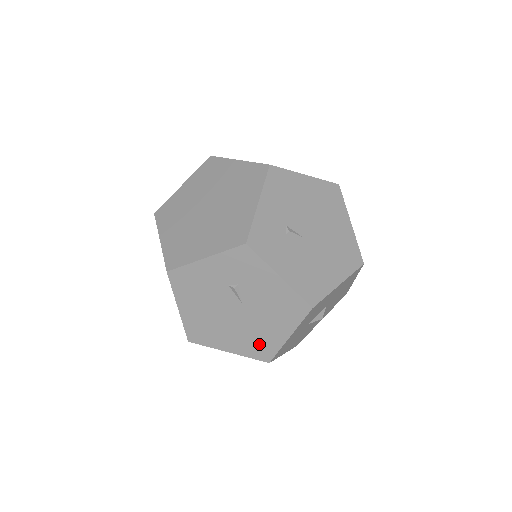
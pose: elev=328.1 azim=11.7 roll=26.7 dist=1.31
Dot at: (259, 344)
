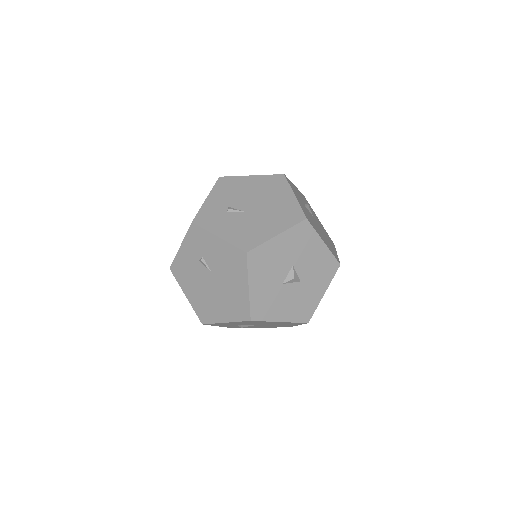
Dot at: (237, 305)
